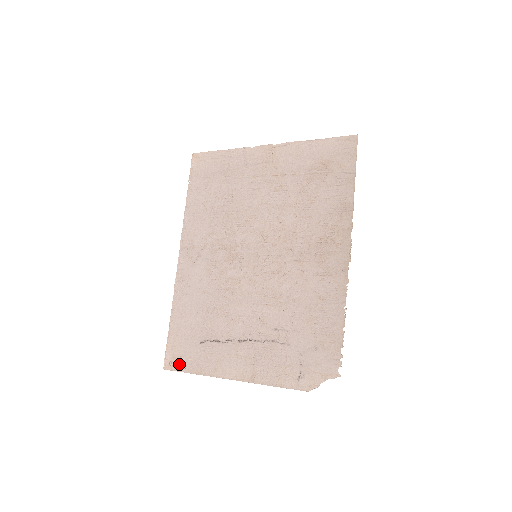
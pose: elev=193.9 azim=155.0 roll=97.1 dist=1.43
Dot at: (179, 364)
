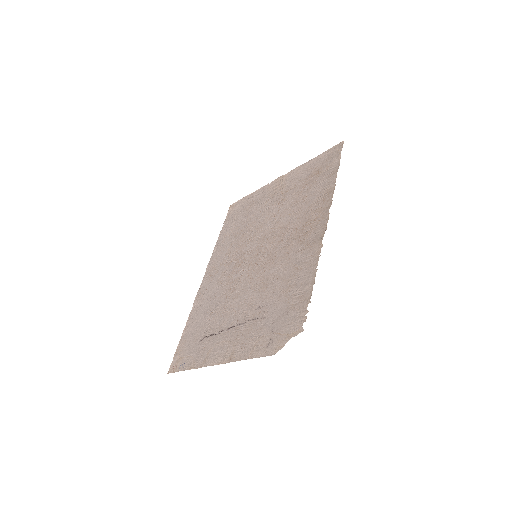
Dot at: (180, 365)
